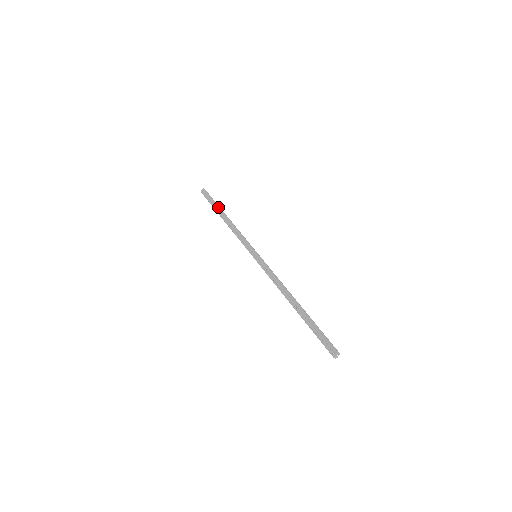
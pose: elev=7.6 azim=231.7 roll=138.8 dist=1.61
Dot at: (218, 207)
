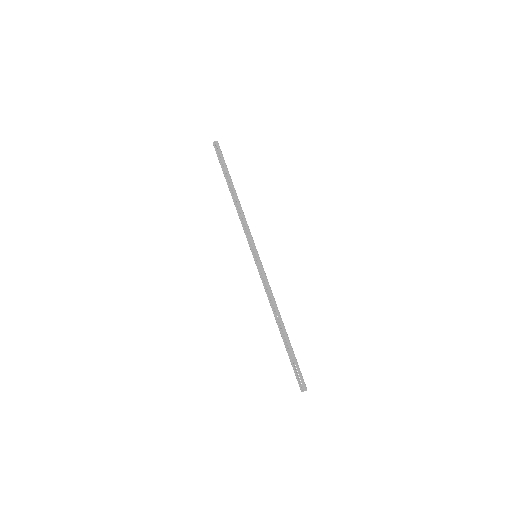
Dot at: (230, 176)
